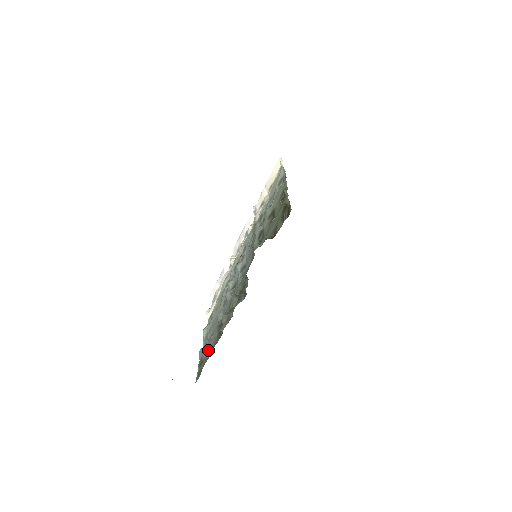
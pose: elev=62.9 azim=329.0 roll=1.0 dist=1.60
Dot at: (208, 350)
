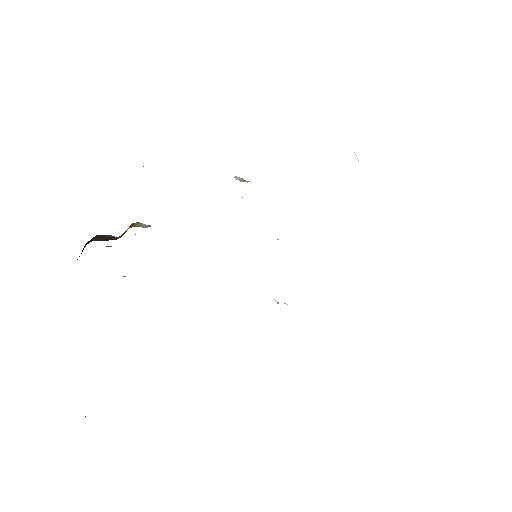
Dot at: occluded
